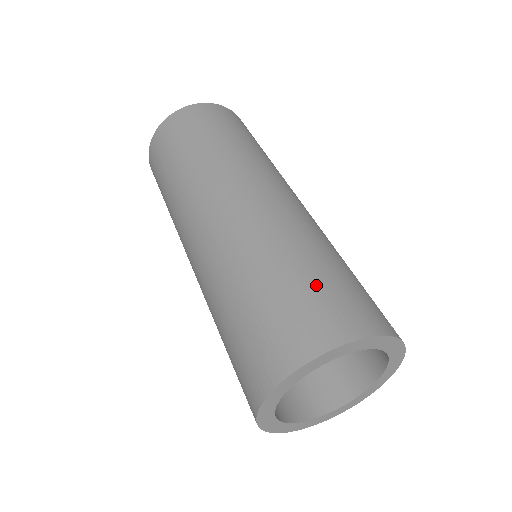
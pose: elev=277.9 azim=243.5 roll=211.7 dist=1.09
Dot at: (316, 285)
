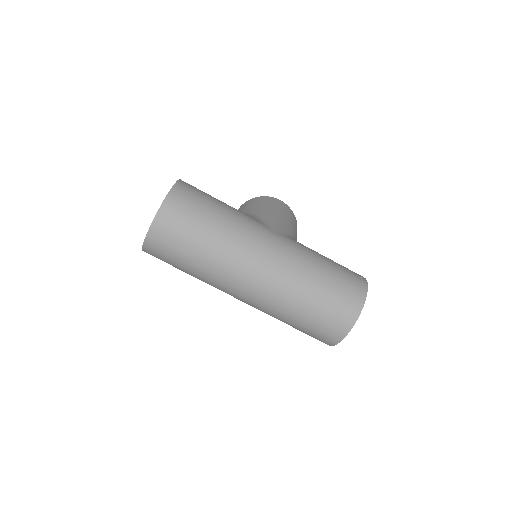
Dot at: (327, 306)
